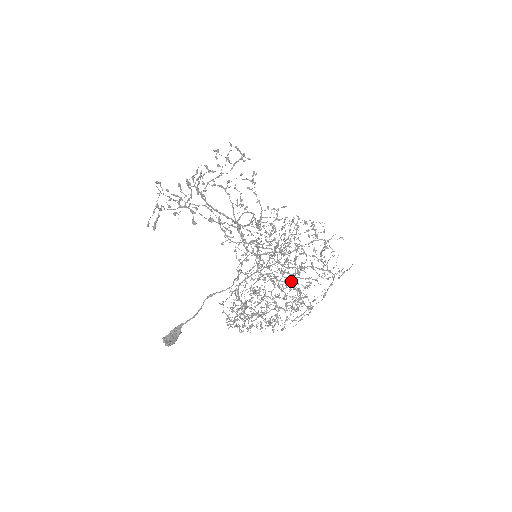
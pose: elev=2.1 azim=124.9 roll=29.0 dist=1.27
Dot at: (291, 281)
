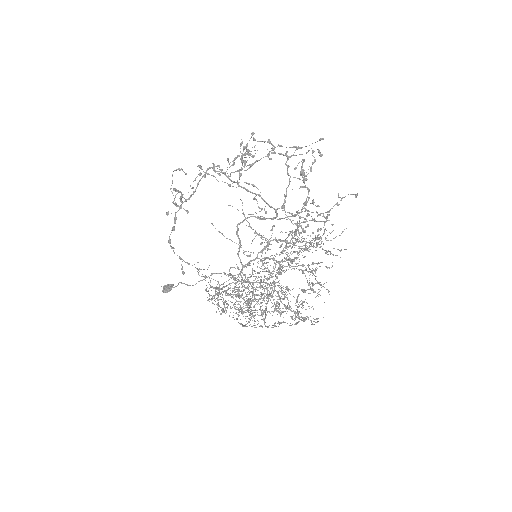
Dot at: (226, 312)
